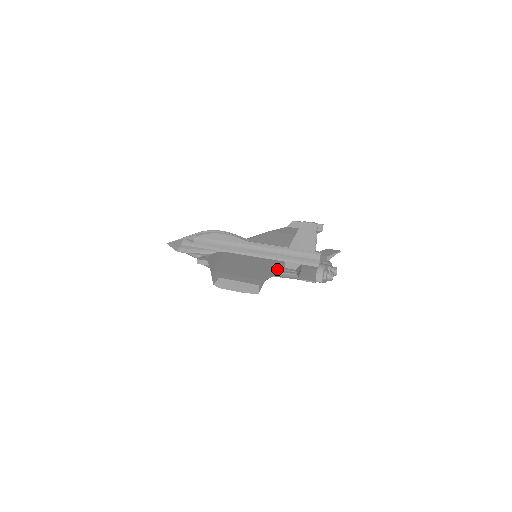
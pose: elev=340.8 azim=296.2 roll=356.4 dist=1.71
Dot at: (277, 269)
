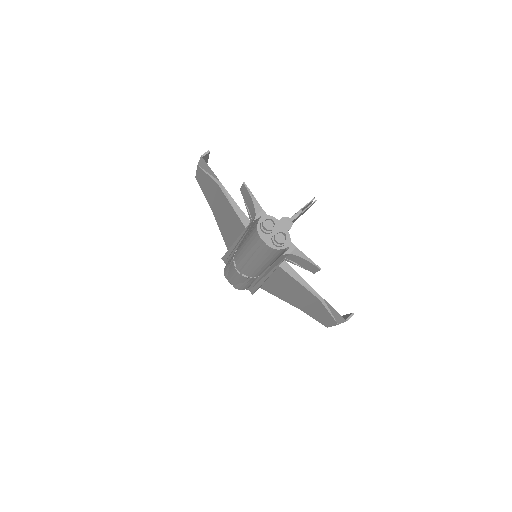
Dot at: (245, 217)
